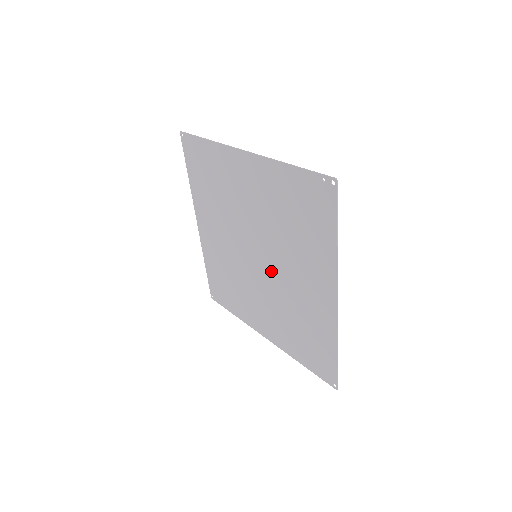
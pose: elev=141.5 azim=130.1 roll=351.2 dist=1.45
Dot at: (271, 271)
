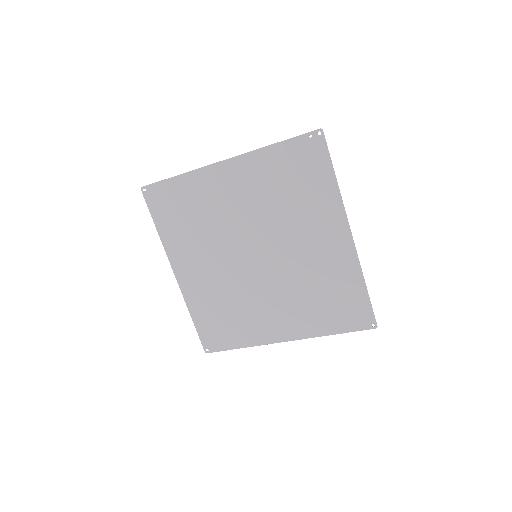
Dot at: (277, 258)
